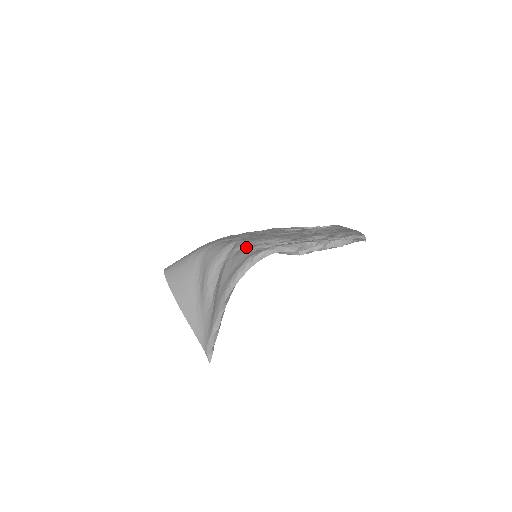
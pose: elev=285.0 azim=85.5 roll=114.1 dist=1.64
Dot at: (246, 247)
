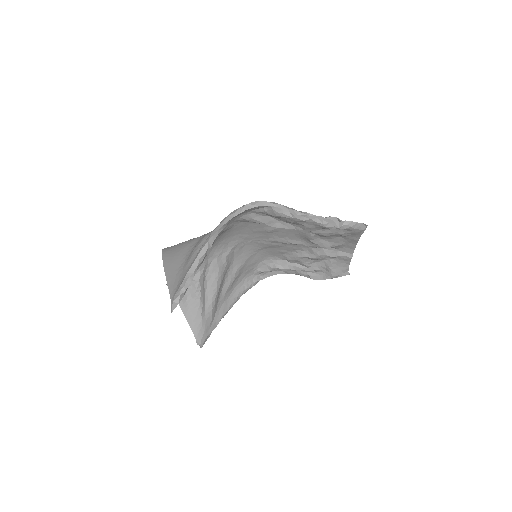
Dot at: occluded
